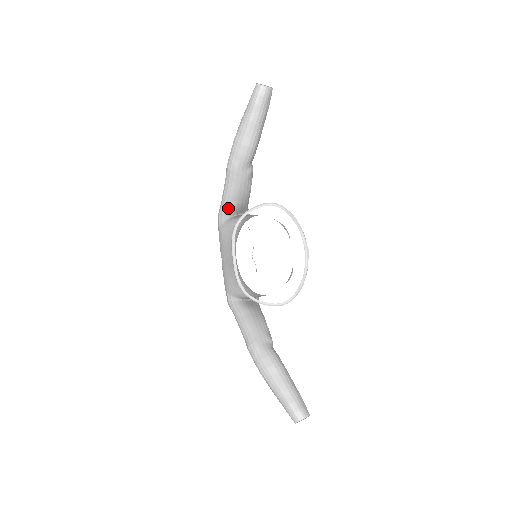
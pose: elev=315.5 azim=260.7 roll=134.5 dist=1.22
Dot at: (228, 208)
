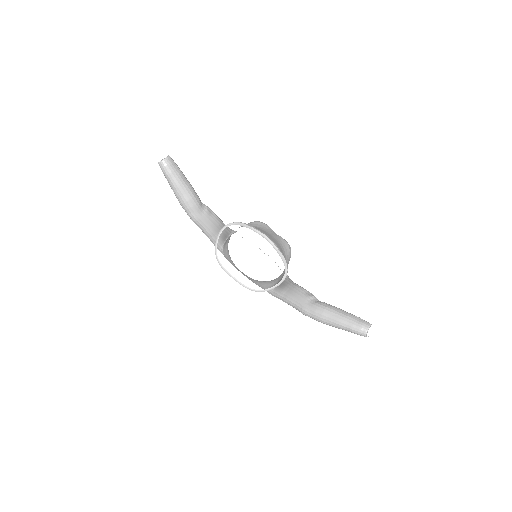
Dot at: occluded
